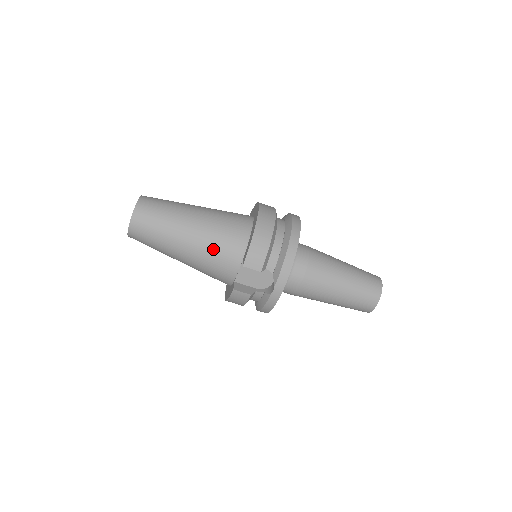
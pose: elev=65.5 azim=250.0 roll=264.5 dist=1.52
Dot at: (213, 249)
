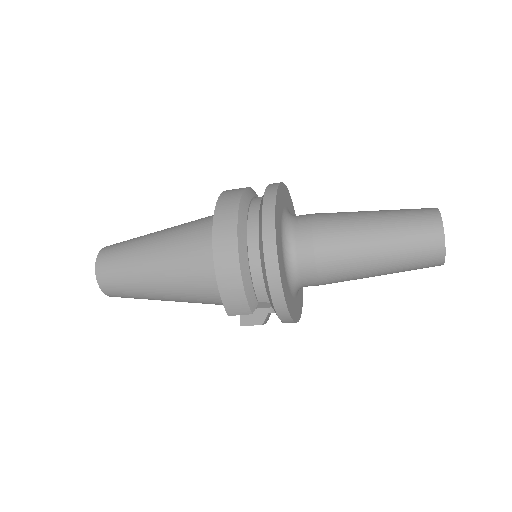
Dot at: (193, 295)
